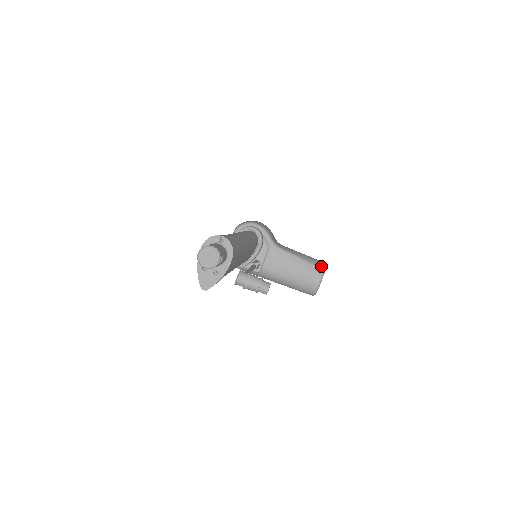
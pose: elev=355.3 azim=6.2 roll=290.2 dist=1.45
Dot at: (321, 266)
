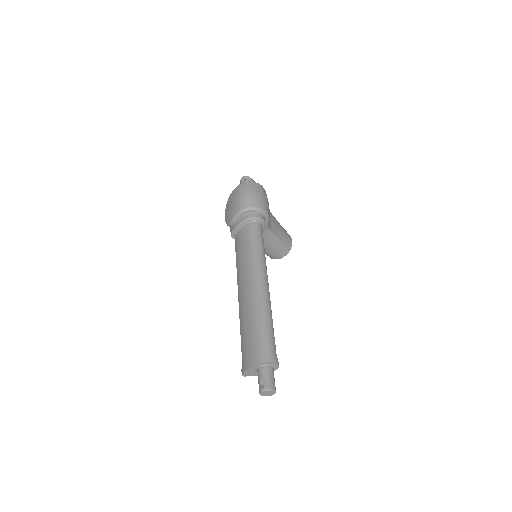
Dot at: (289, 247)
